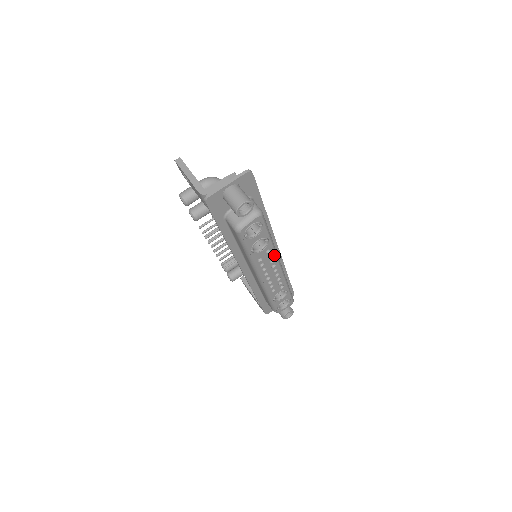
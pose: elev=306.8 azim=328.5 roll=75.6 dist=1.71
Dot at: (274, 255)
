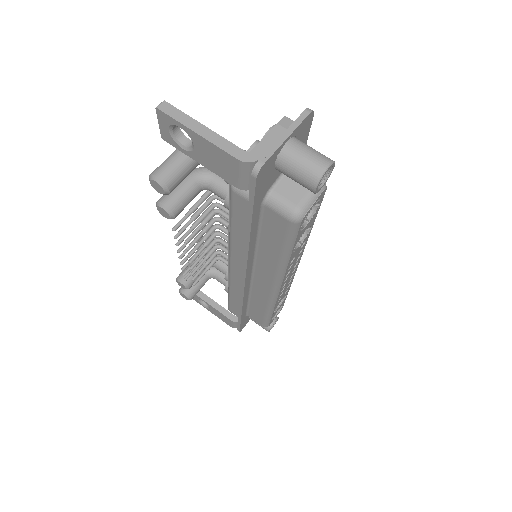
Dot at: (303, 248)
